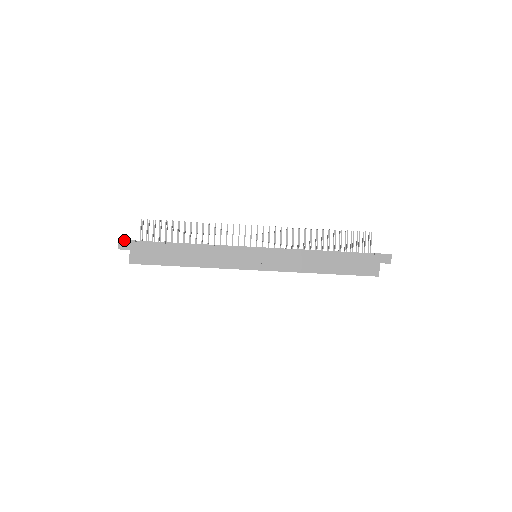
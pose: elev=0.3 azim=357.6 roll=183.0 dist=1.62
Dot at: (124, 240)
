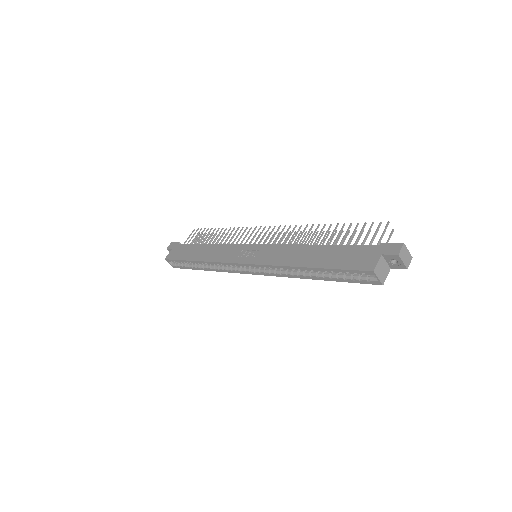
Dot at: (174, 242)
